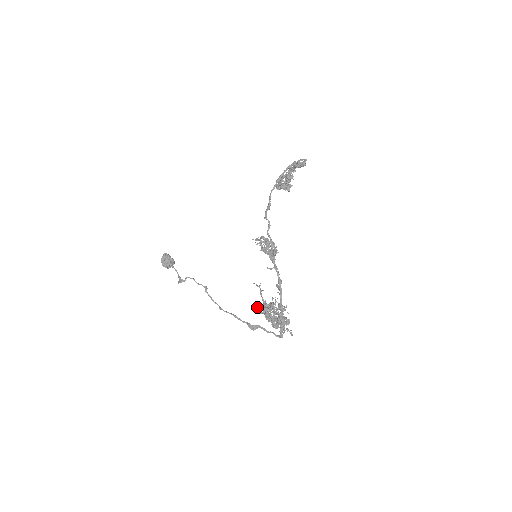
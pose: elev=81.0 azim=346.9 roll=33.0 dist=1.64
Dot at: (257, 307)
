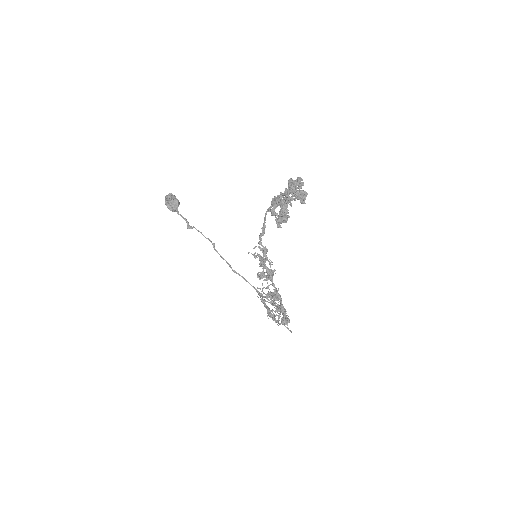
Dot at: occluded
